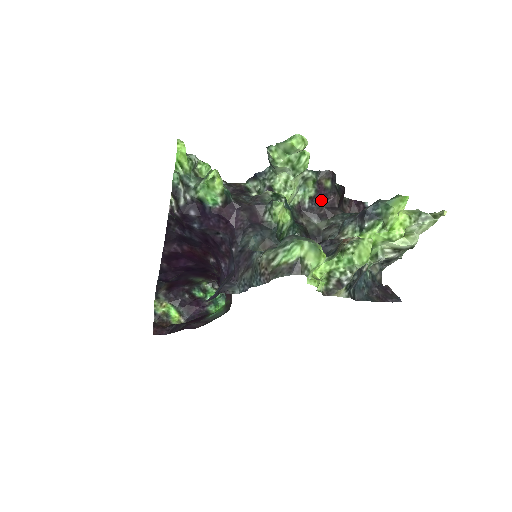
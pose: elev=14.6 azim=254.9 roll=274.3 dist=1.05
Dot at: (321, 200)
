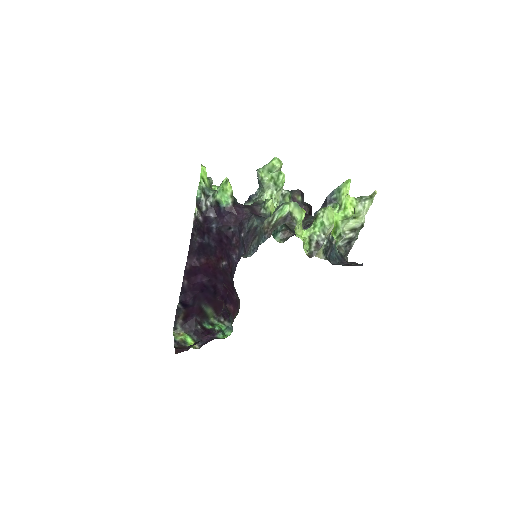
Dot at: occluded
